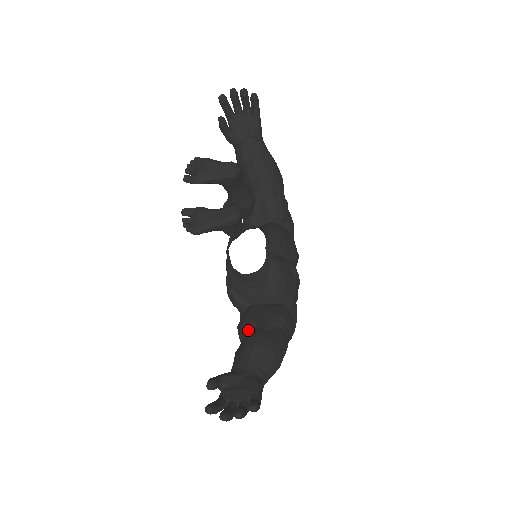
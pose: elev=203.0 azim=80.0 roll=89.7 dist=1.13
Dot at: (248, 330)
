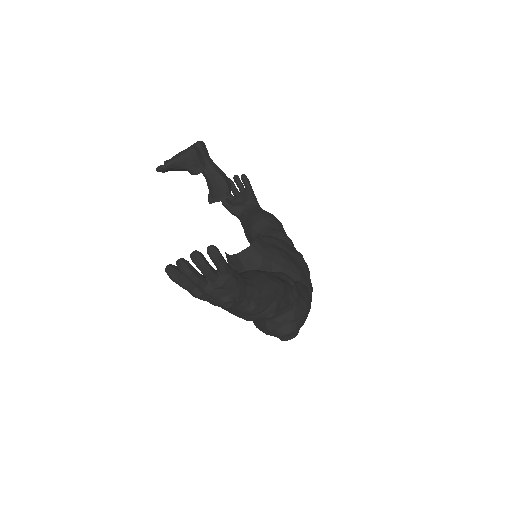
Dot at: occluded
